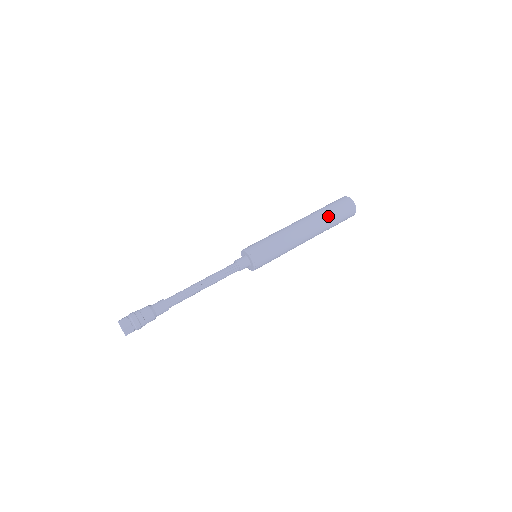
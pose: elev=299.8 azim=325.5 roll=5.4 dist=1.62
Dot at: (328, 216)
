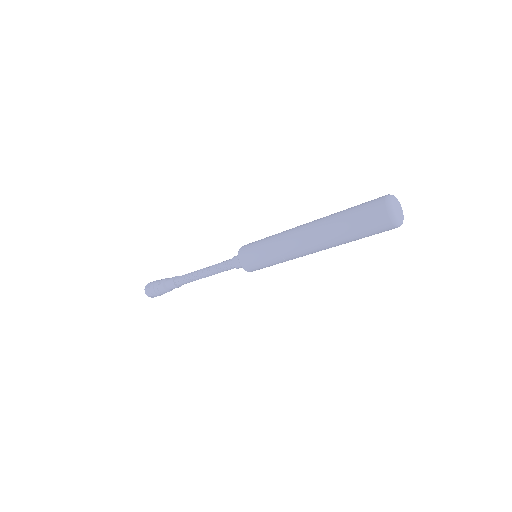
Dot at: (339, 220)
